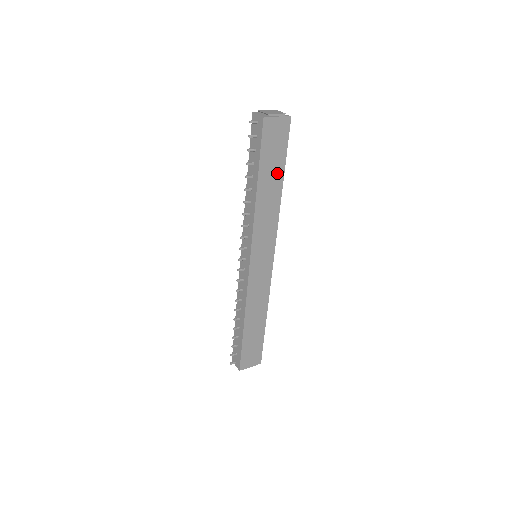
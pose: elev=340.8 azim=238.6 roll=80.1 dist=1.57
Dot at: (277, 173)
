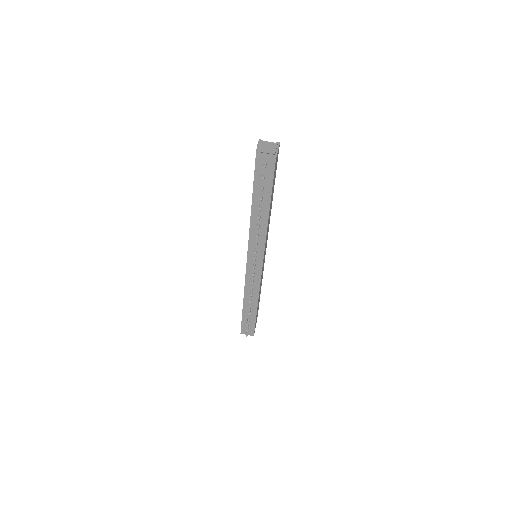
Dot at: occluded
